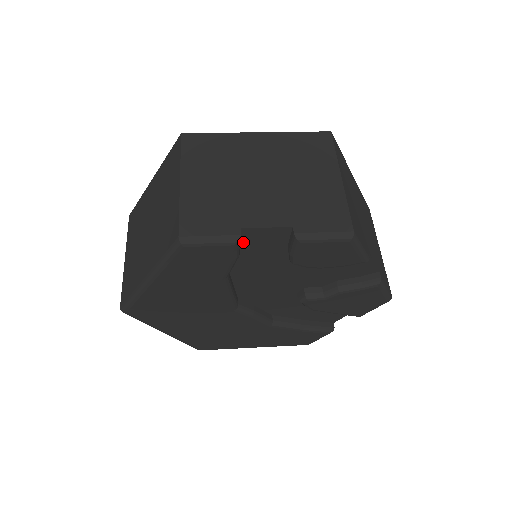
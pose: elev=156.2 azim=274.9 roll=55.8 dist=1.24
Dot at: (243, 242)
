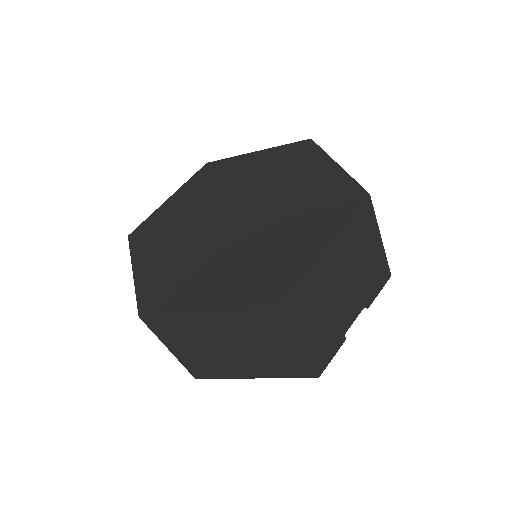
Dot at: occluded
